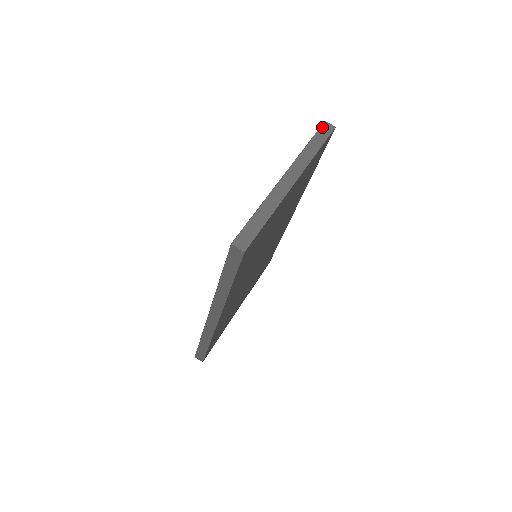
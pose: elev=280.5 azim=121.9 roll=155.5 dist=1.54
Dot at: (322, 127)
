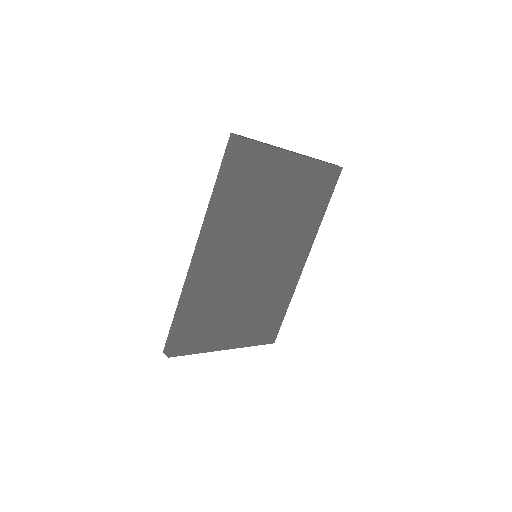
Dot at: occluded
